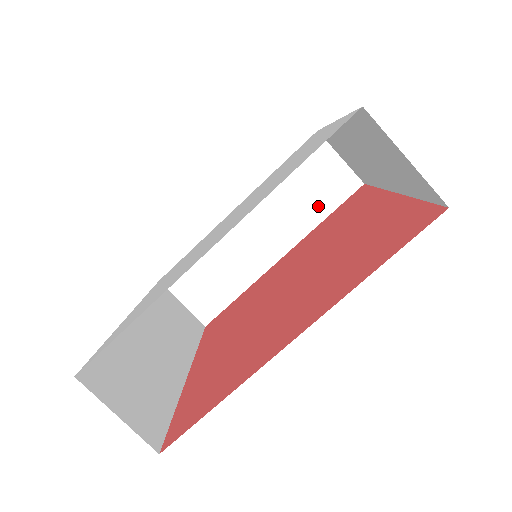
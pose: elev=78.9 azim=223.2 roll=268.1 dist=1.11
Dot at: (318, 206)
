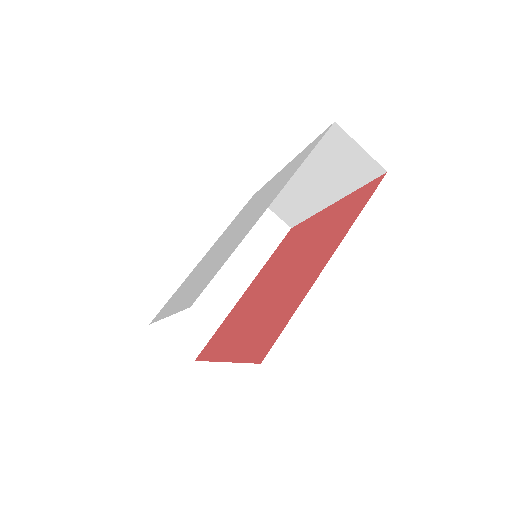
Dot at: (264, 247)
